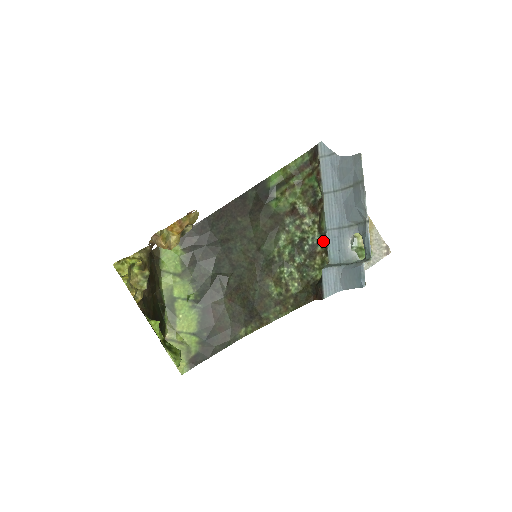
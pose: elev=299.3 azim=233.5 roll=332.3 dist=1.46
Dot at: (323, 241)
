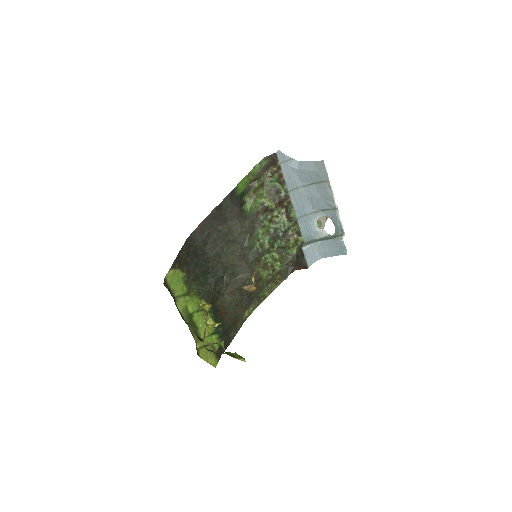
Dot at: (293, 226)
